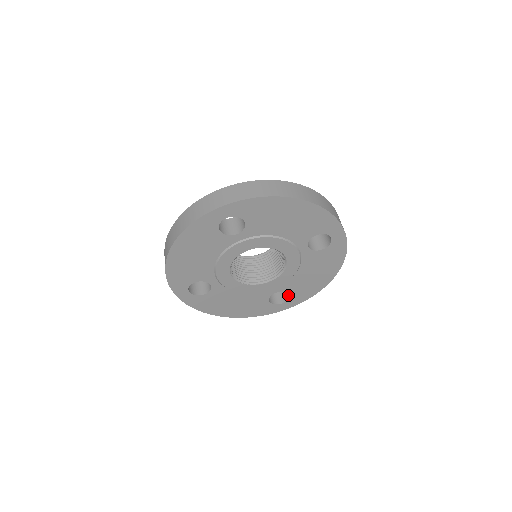
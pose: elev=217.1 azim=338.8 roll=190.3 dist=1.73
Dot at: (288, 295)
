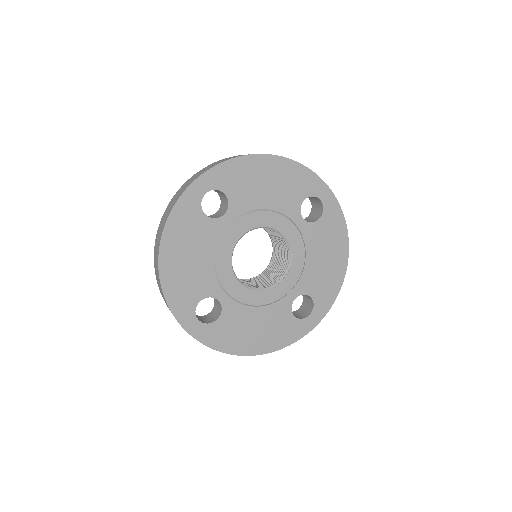
Dot at: (311, 303)
